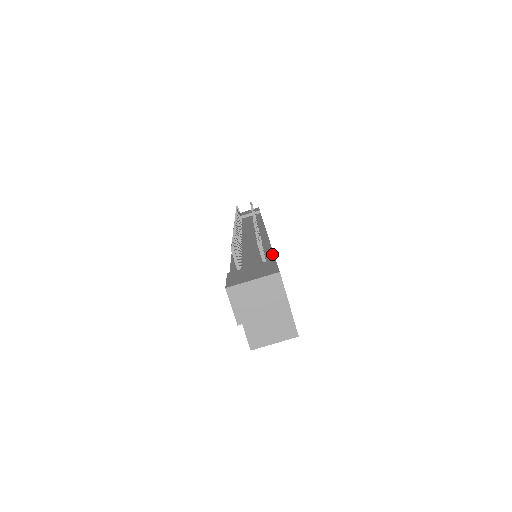
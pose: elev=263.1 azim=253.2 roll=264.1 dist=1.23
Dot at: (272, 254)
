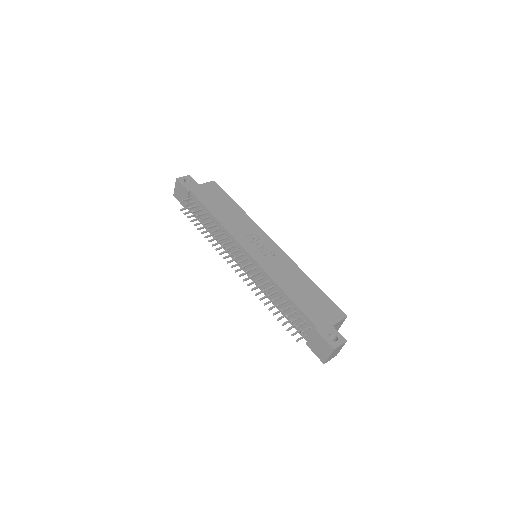
Dot at: (299, 310)
